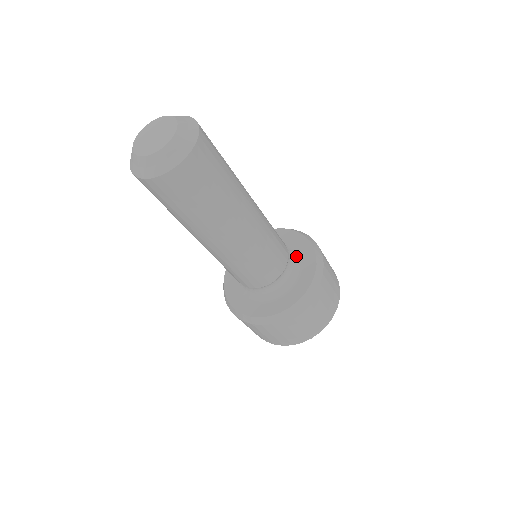
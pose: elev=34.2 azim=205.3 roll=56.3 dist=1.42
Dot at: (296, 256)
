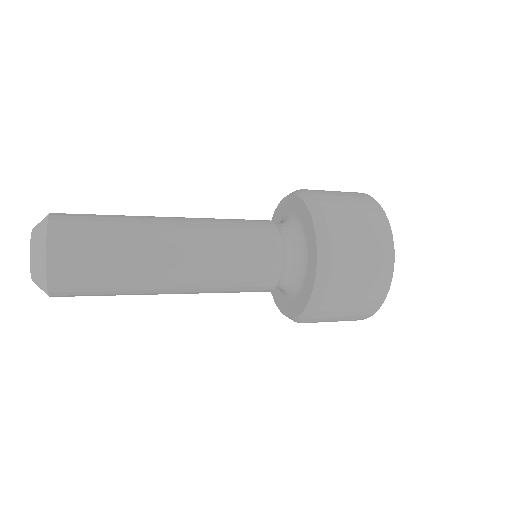
Dot at: (298, 227)
